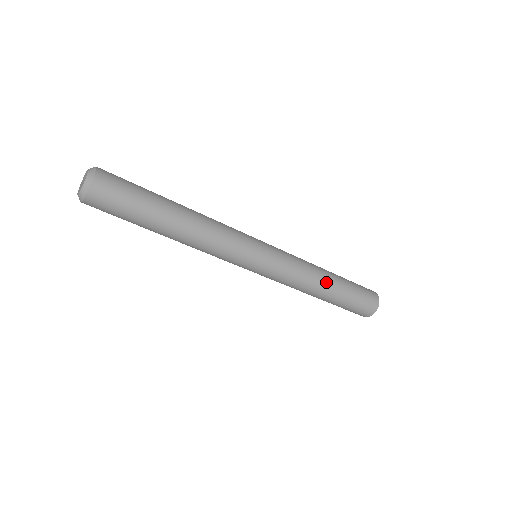
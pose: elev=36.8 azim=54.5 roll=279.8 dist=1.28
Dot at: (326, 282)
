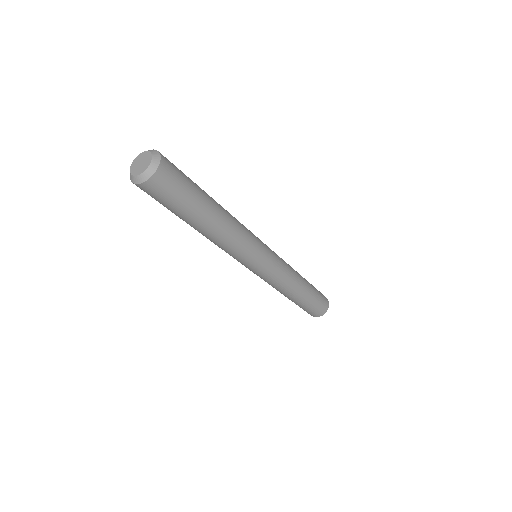
Dot at: (302, 285)
